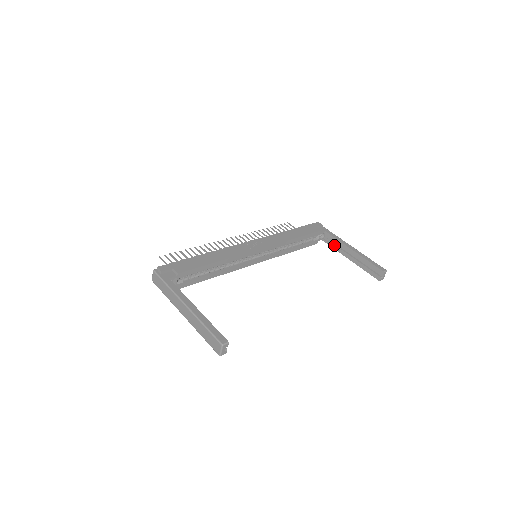
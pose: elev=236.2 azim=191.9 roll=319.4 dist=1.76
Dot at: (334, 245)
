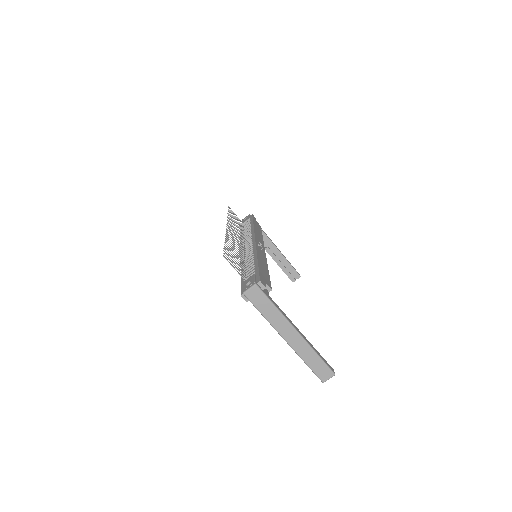
Dot at: occluded
